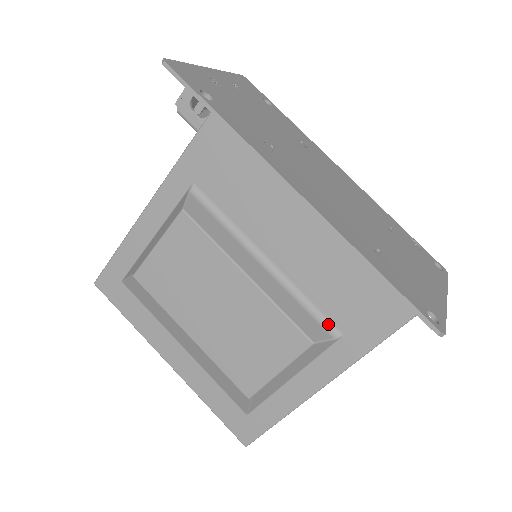
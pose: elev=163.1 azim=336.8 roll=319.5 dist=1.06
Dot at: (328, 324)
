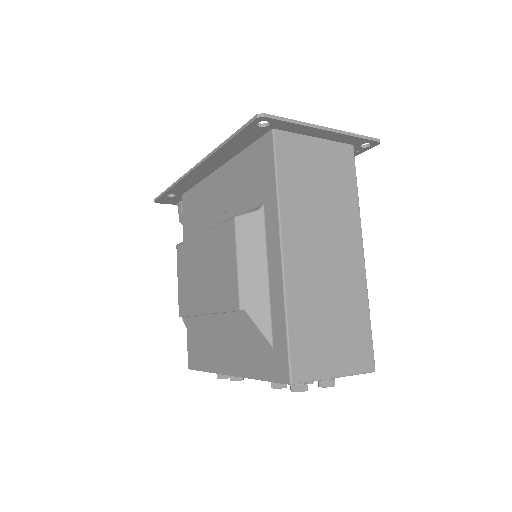
Dot at: (254, 209)
